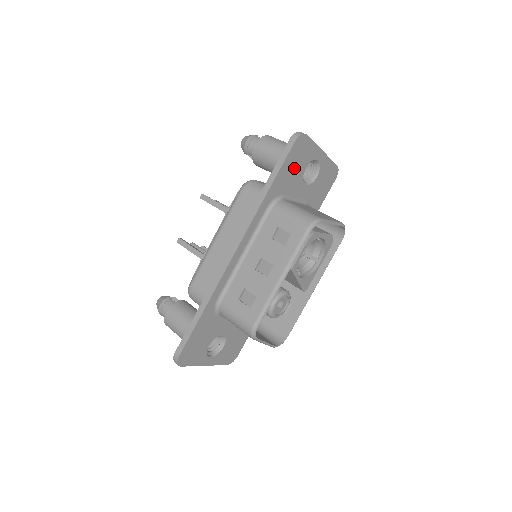
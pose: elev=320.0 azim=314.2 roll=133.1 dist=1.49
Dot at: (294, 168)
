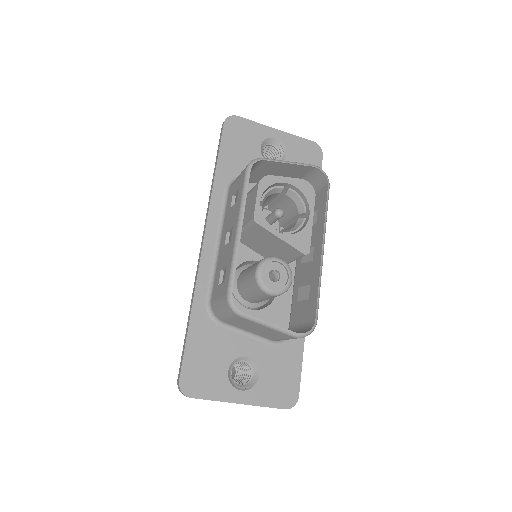
Dot at: (241, 149)
